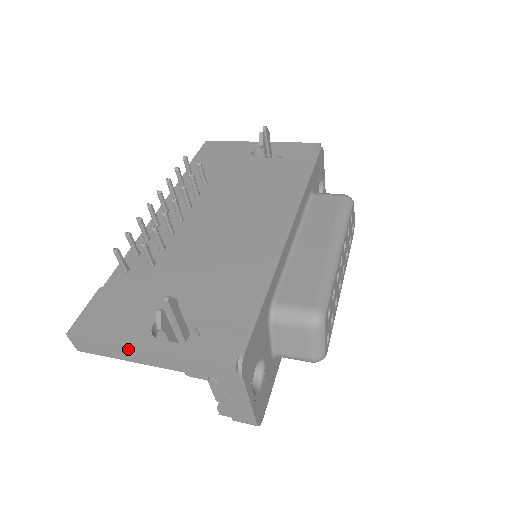
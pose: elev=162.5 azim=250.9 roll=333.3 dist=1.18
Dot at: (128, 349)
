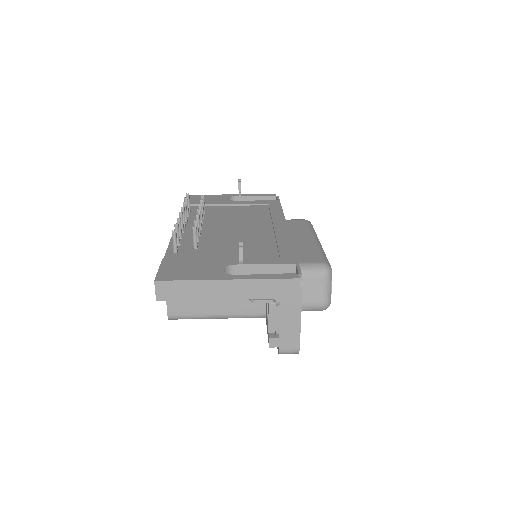
Dot at: (211, 284)
